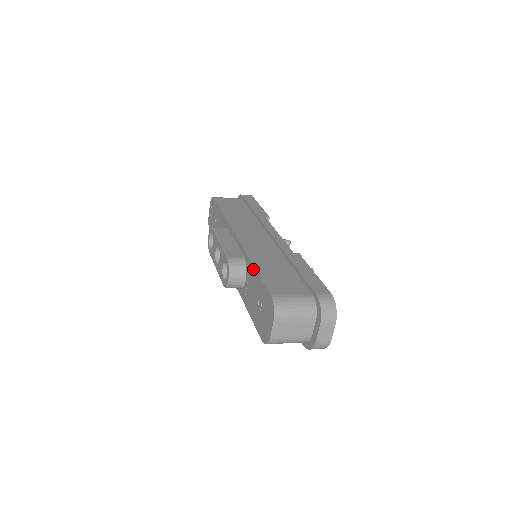
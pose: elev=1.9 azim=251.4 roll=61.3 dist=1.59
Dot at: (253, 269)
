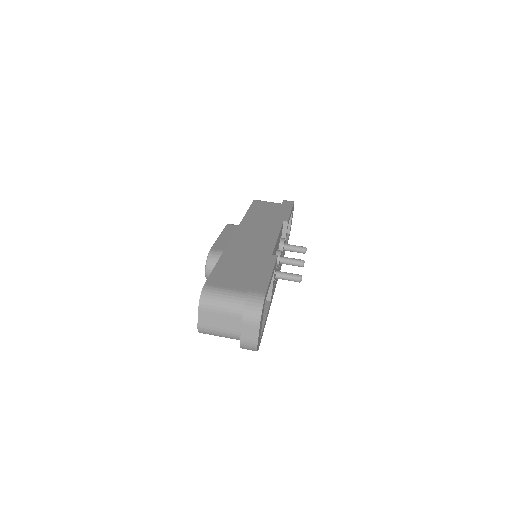
Dot at: (218, 261)
